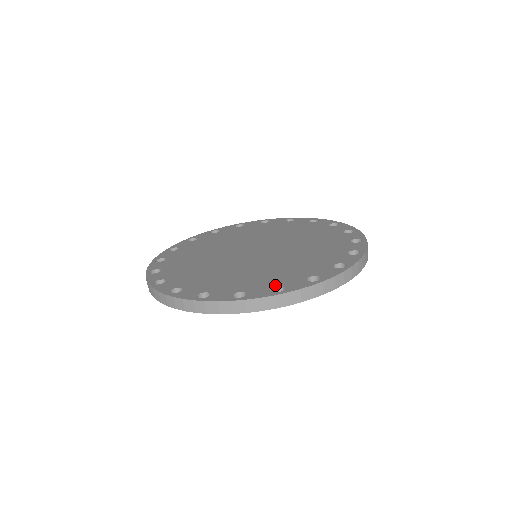
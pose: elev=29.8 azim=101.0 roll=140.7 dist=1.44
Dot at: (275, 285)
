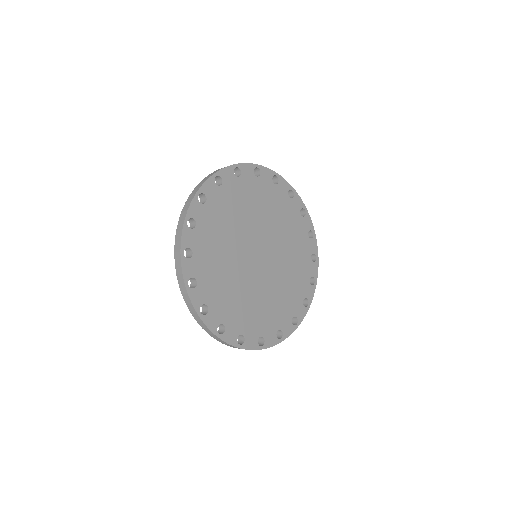
Dot at: (261, 334)
